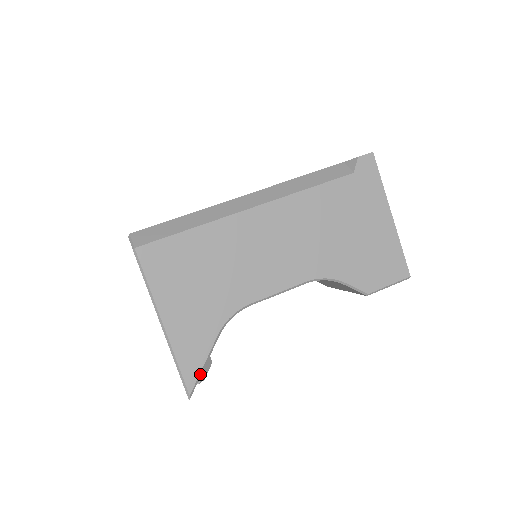
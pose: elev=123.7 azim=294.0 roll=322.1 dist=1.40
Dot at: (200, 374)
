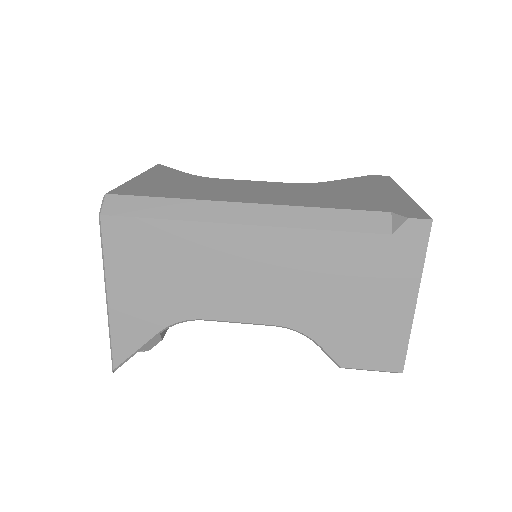
Dot at: (130, 357)
